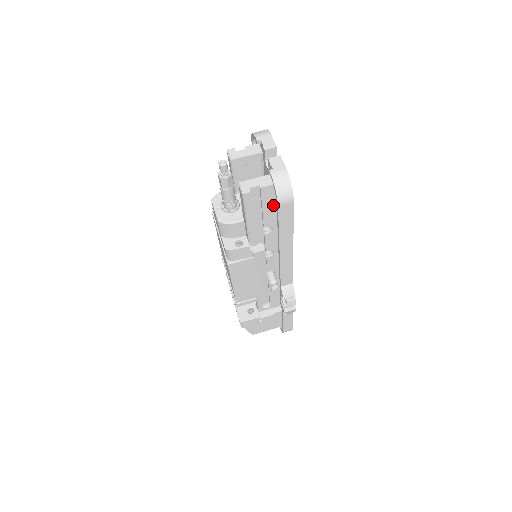
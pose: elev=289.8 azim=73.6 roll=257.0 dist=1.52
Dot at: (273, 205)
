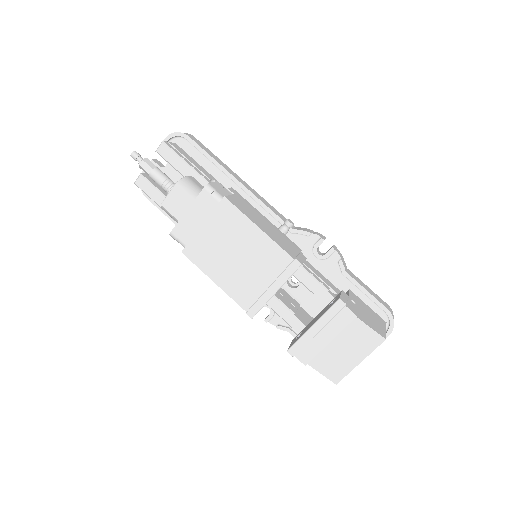
Dot at: (193, 160)
